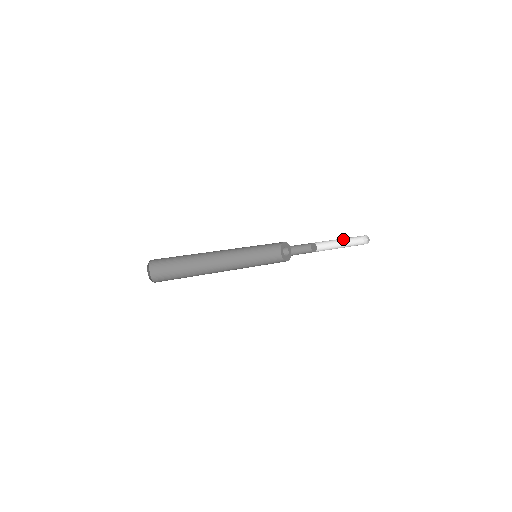
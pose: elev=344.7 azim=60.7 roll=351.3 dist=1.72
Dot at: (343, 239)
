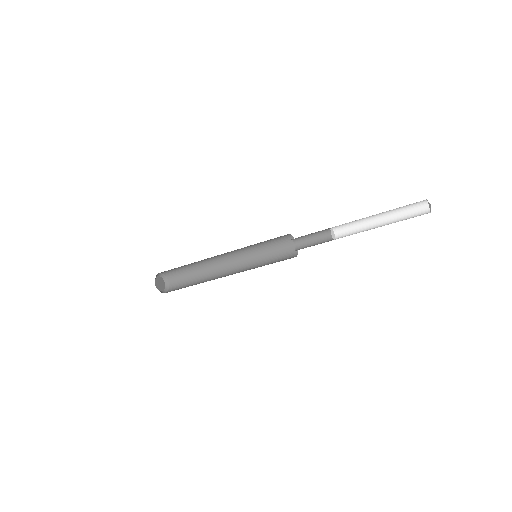
Dot at: (387, 215)
